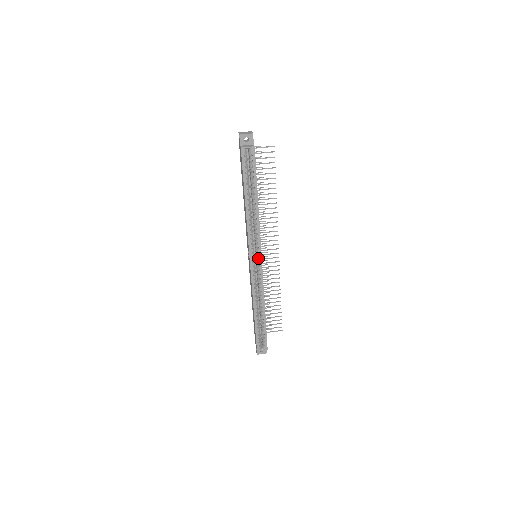
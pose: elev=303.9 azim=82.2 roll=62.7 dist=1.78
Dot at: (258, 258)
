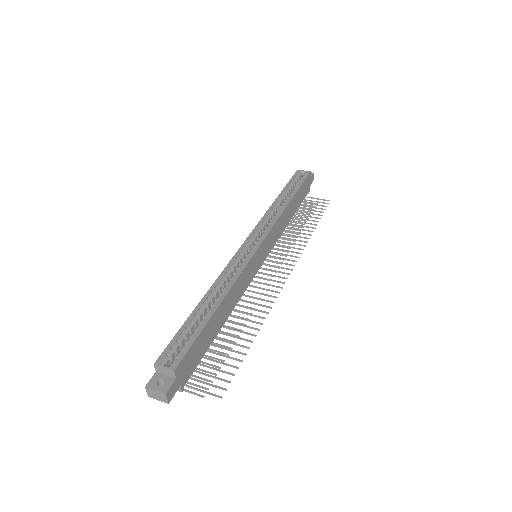
Dot at: (258, 240)
